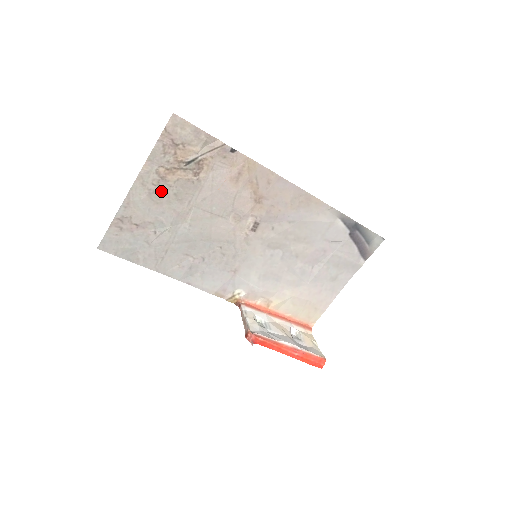
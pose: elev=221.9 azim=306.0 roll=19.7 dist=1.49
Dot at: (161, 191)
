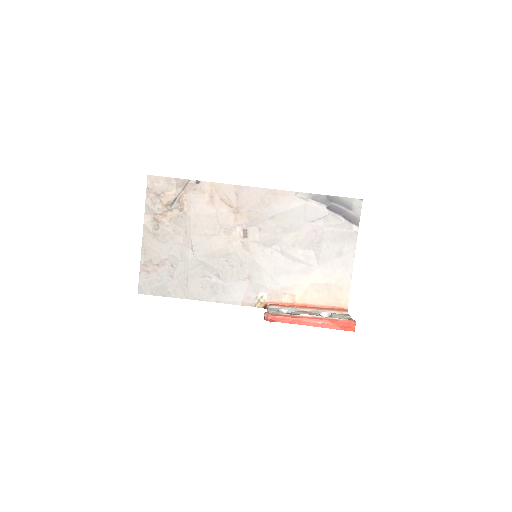
Dot at: (163, 232)
